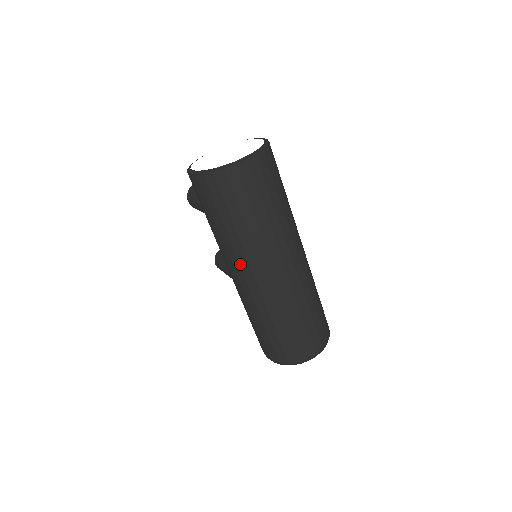
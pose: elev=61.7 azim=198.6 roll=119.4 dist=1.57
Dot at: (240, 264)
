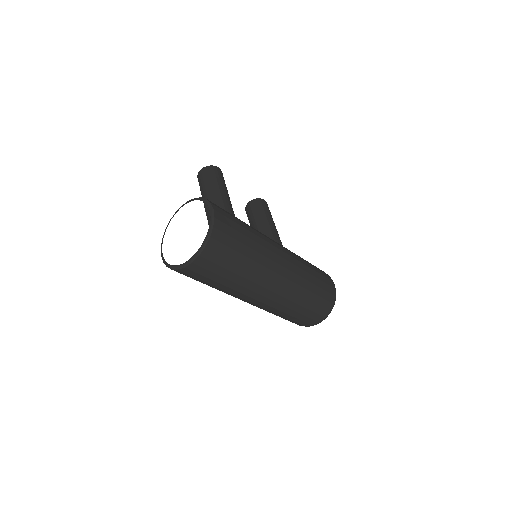
Dot at: occluded
